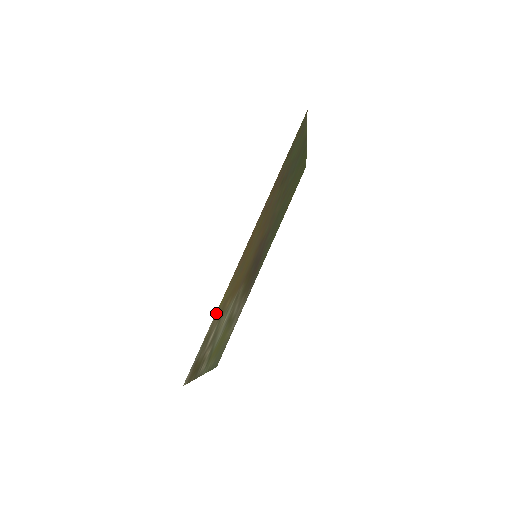
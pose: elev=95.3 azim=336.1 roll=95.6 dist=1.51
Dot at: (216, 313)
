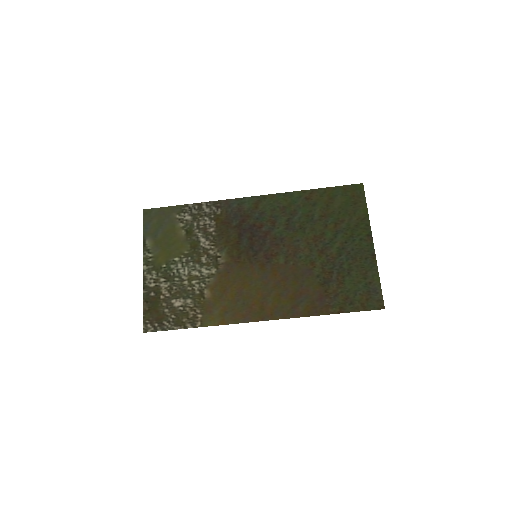
Dot at: (202, 324)
